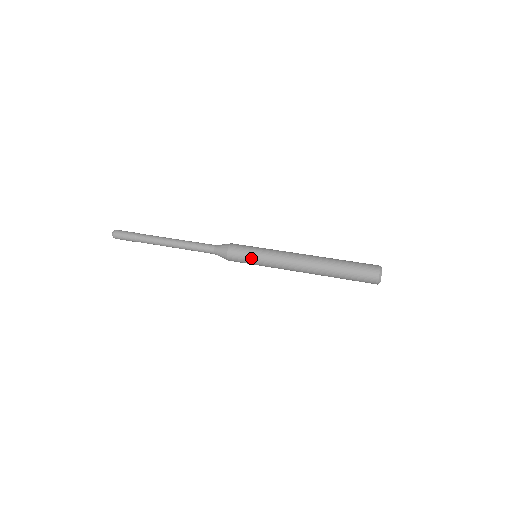
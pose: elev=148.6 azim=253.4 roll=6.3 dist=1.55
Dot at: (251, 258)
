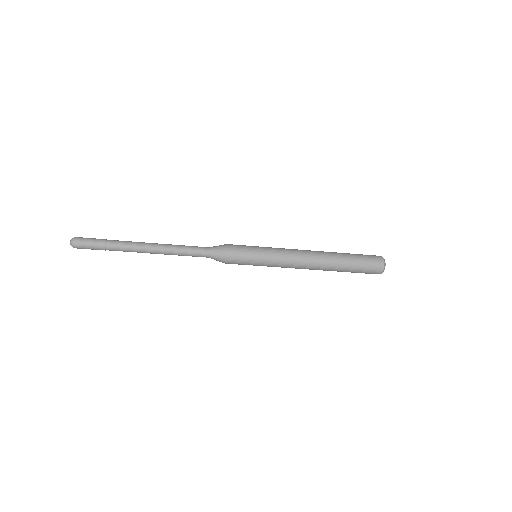
Dot at: (255, 249)
